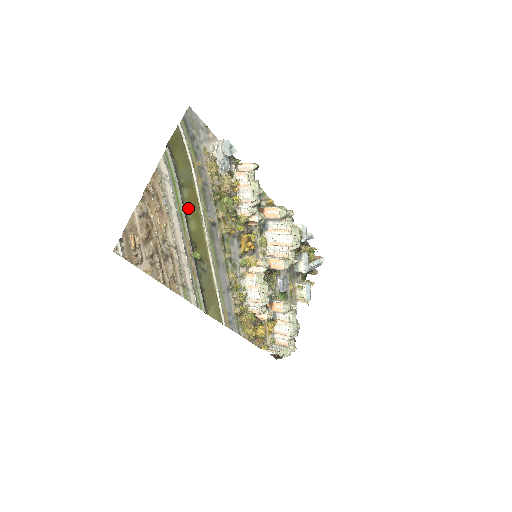
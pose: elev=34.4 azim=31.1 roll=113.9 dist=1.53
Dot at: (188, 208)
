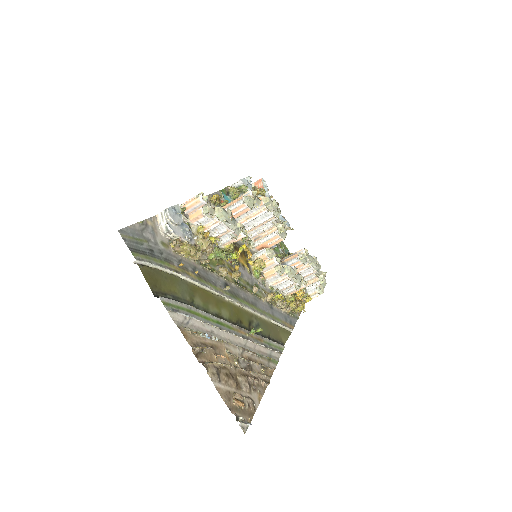
Dot at: (211, 308)
